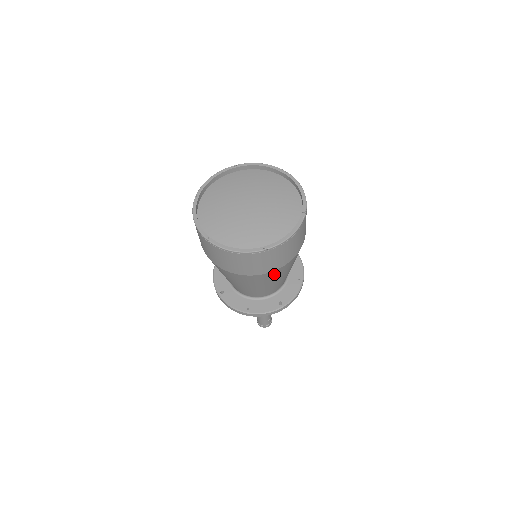
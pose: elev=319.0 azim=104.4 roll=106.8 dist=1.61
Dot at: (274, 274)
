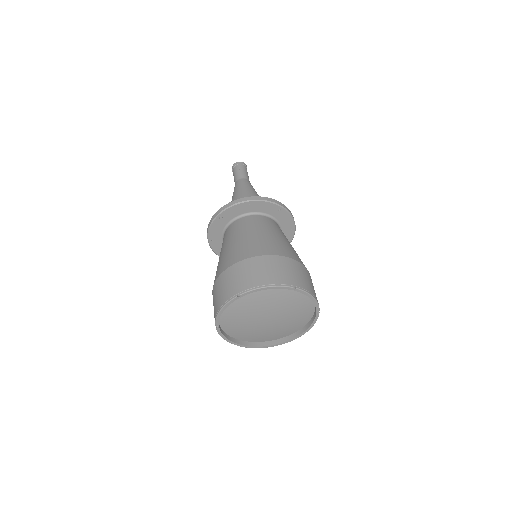
Dot at: occluded
